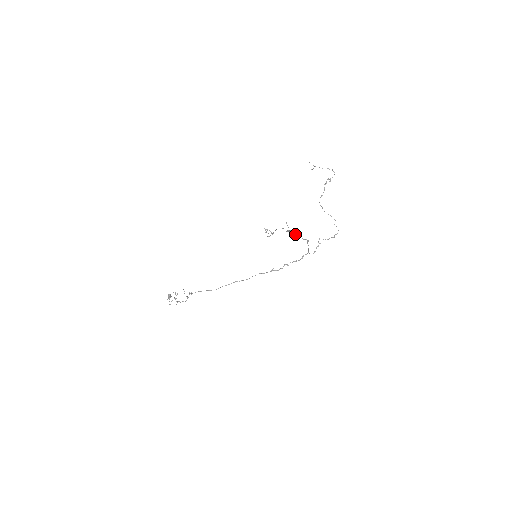
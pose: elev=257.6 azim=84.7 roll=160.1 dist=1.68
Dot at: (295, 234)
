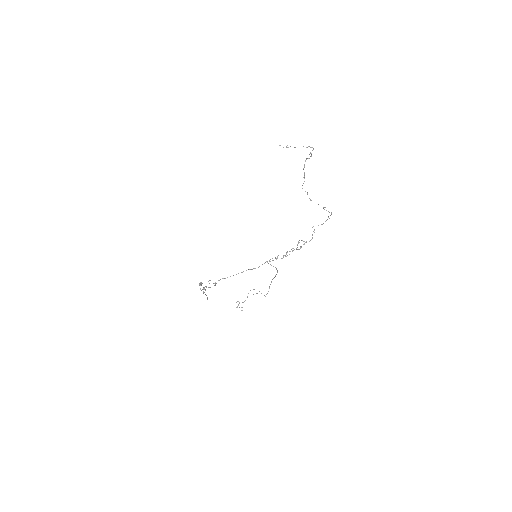
Dot at: (272, 279)
